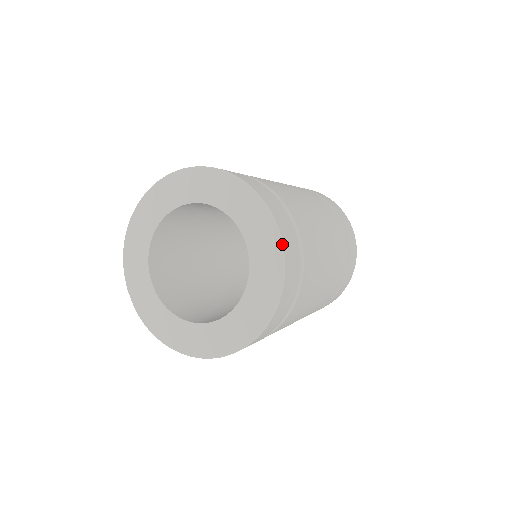
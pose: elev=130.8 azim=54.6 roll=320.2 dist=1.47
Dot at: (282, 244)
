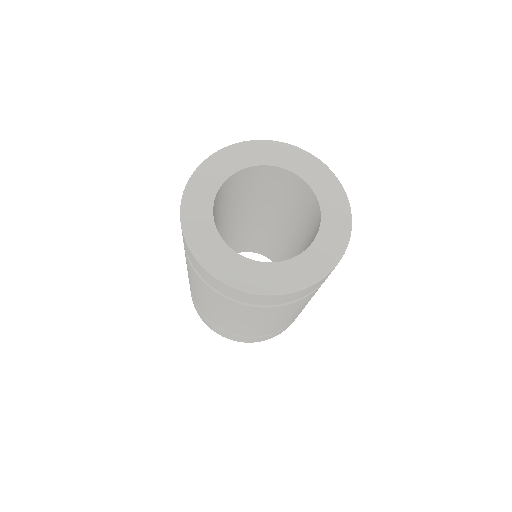
Dot at: occluded
